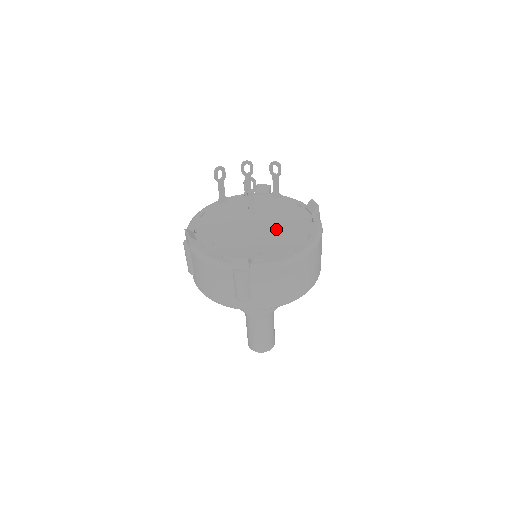
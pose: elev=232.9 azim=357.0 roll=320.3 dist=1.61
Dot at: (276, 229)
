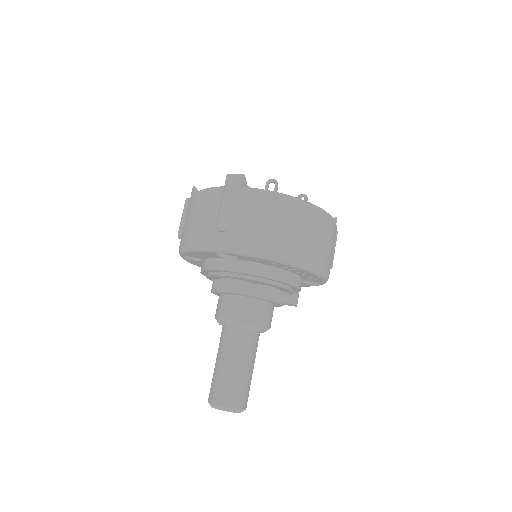
Dot at: occluded
